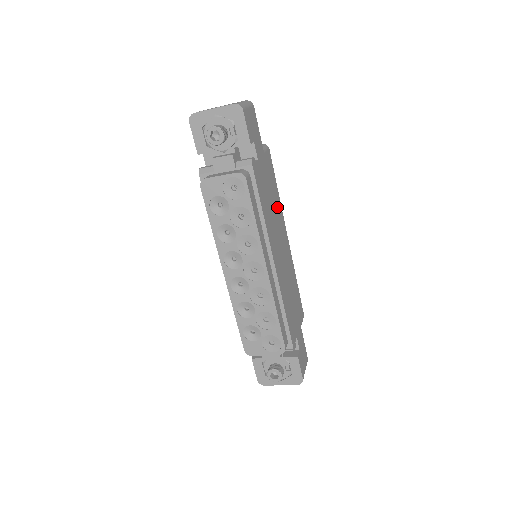
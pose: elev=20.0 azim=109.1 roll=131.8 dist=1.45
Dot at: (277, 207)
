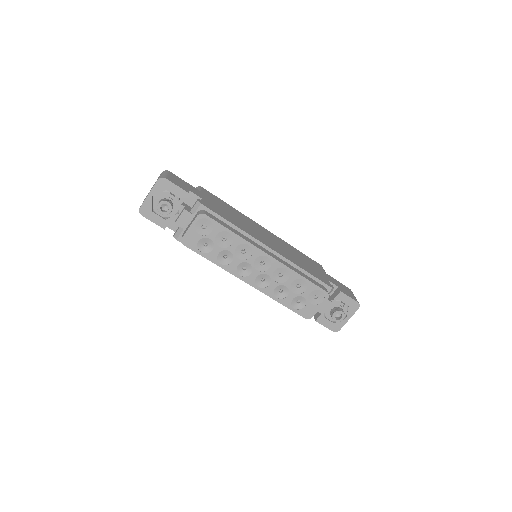
Dot at: (240, 216)
